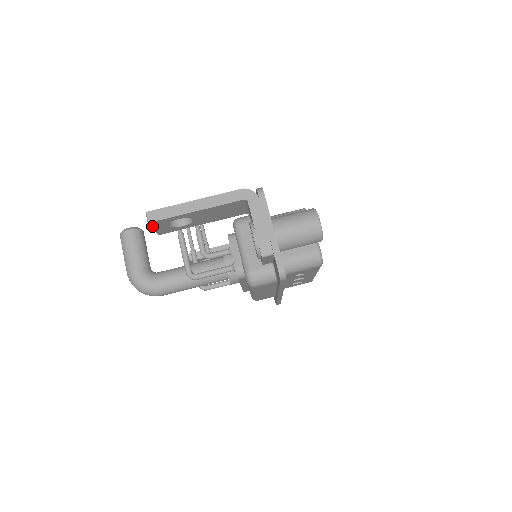
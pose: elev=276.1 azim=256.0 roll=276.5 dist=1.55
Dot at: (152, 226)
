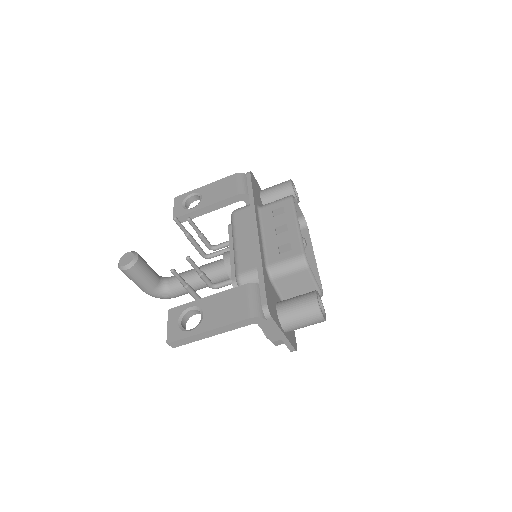
Dot at: occluded
